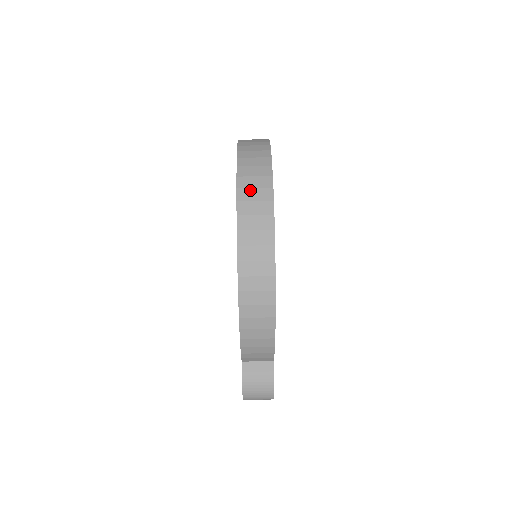
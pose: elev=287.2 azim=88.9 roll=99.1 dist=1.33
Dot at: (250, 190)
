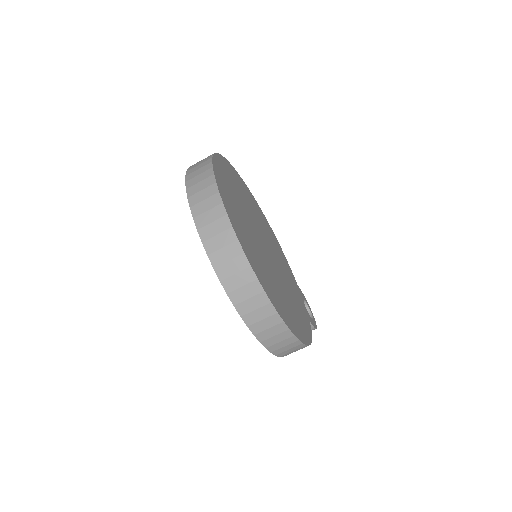
Dot at: (253, 313)
